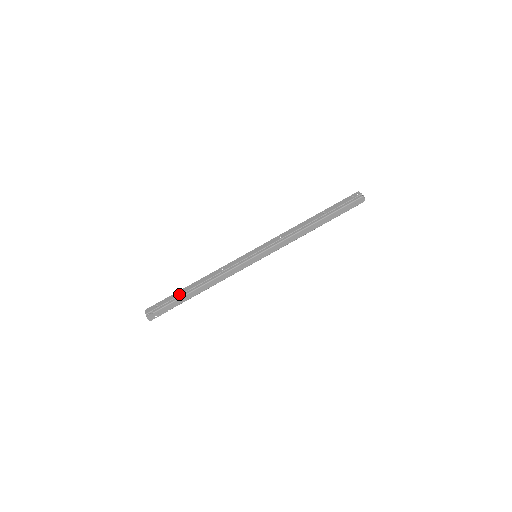
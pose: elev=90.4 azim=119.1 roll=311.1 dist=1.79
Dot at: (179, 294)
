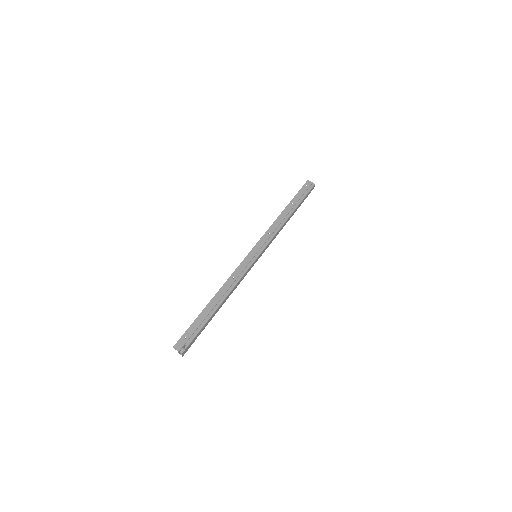
Dot at: (204, 316)
